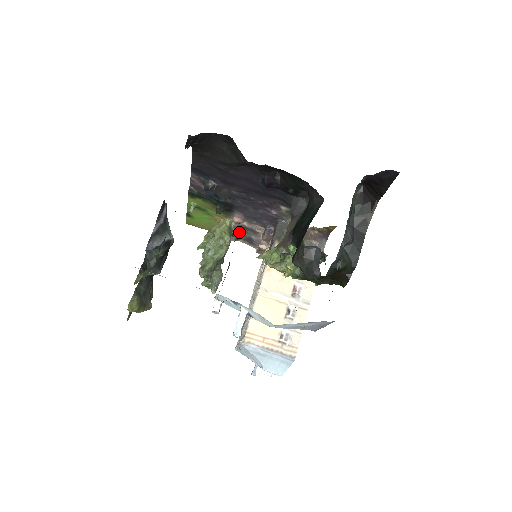
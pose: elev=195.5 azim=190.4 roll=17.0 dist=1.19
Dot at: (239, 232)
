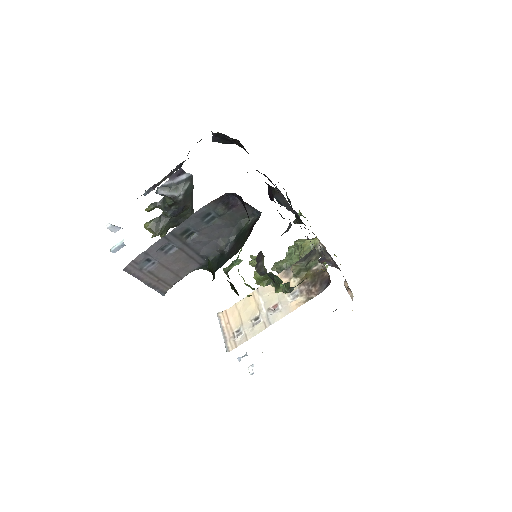
Dot at: occluded
